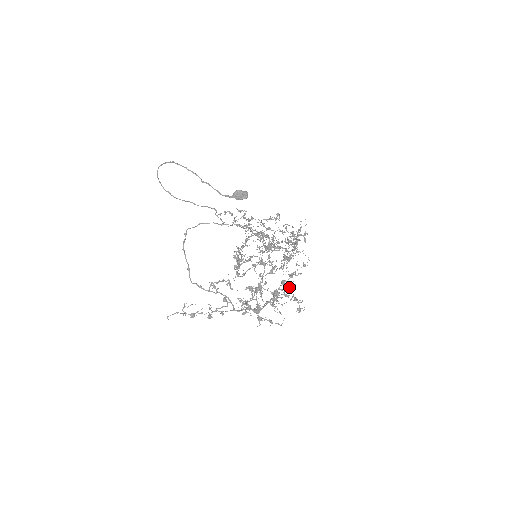
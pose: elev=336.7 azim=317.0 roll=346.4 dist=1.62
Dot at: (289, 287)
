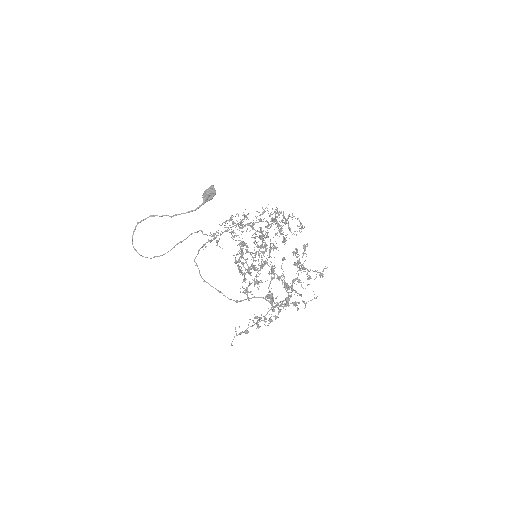
Dot at: (304, 250)
